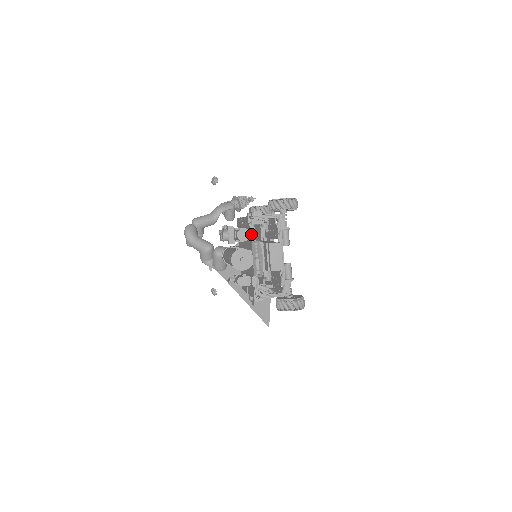
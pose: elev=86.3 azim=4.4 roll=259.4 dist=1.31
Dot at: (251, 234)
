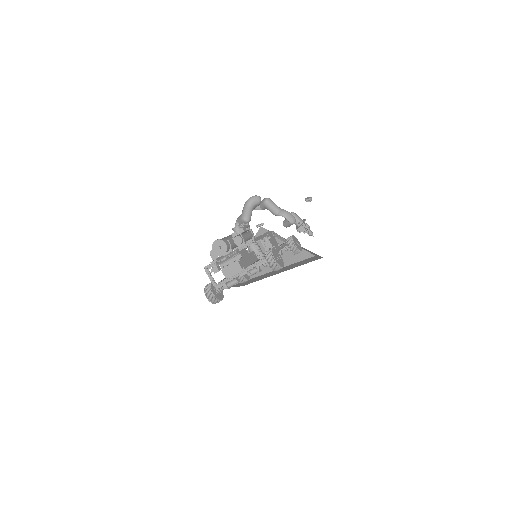
Dot at: (242, 246)
